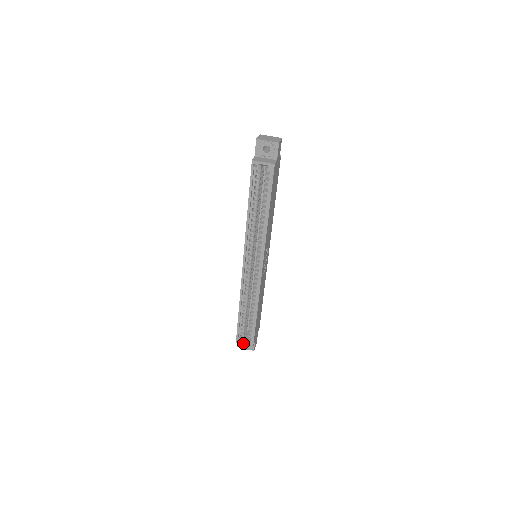
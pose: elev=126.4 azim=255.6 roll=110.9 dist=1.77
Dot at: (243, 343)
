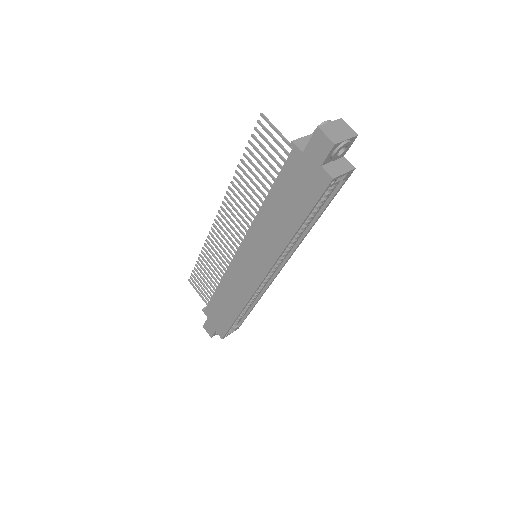
Dot at: (229, 334)
